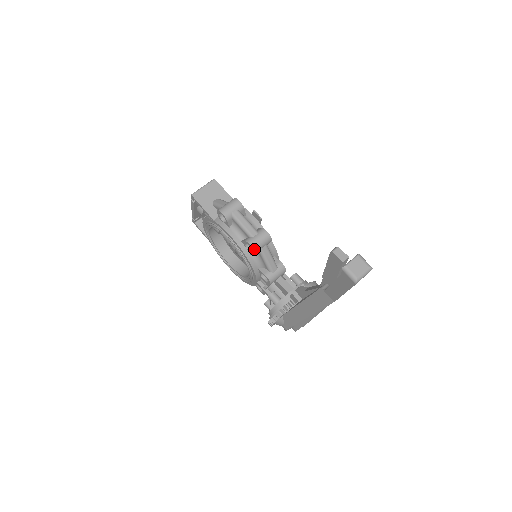
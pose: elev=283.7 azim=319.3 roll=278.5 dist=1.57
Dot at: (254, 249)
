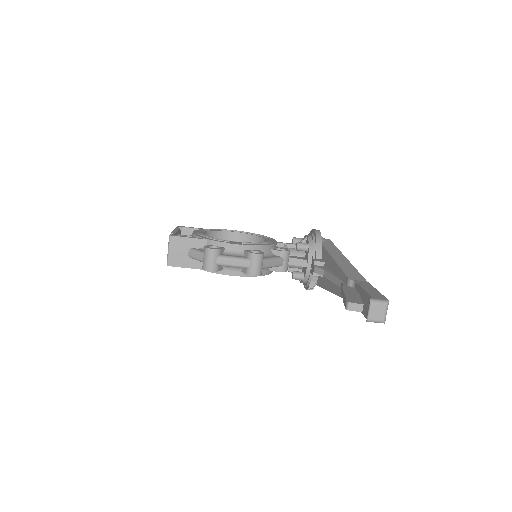
Dot at: (258, 275)
